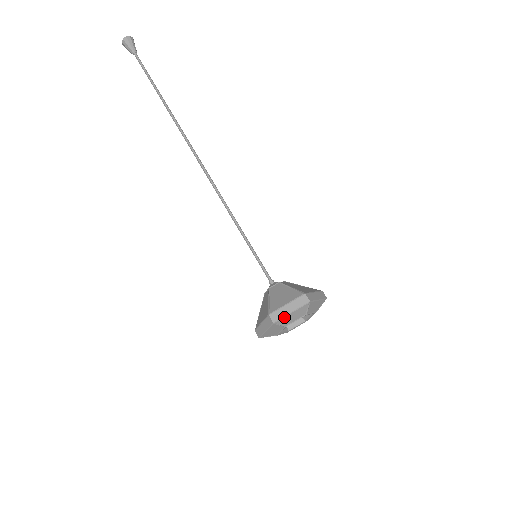
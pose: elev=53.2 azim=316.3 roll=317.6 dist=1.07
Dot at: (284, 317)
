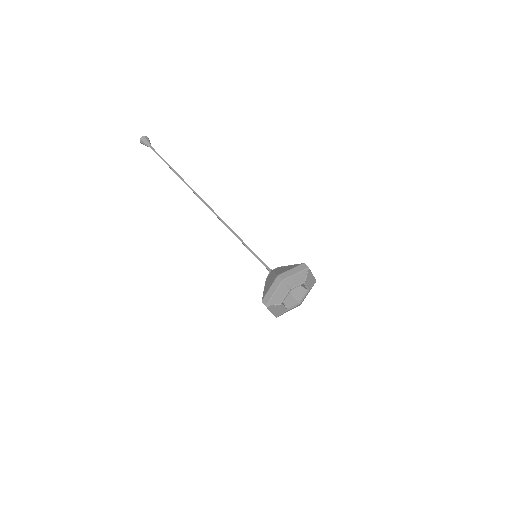
Dot at: (290, 277)
